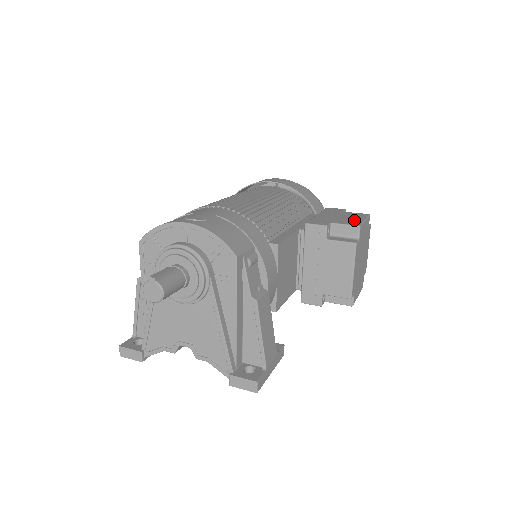
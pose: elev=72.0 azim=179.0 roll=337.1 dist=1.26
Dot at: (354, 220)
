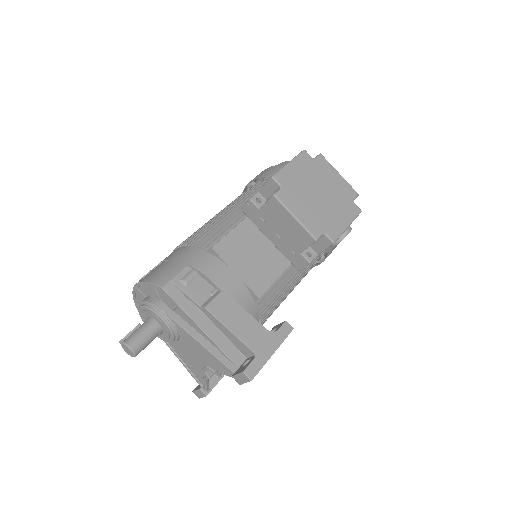
Dot at: occluded
